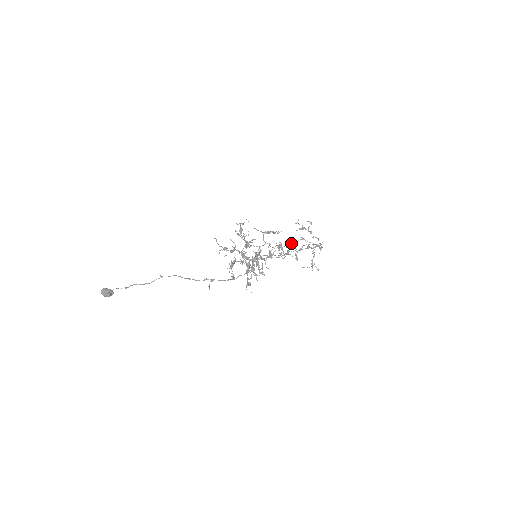
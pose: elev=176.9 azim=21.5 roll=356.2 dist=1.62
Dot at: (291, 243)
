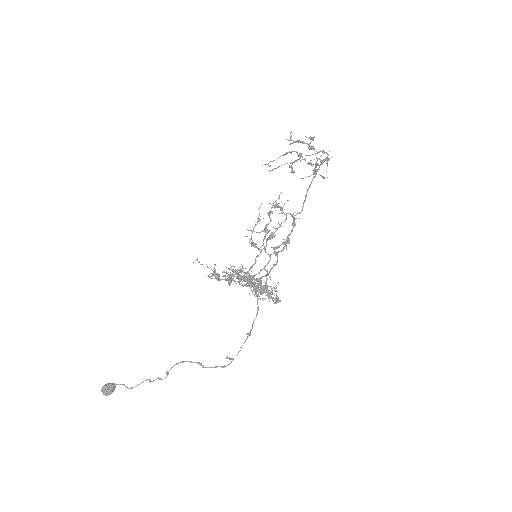
Dot at: occluded
